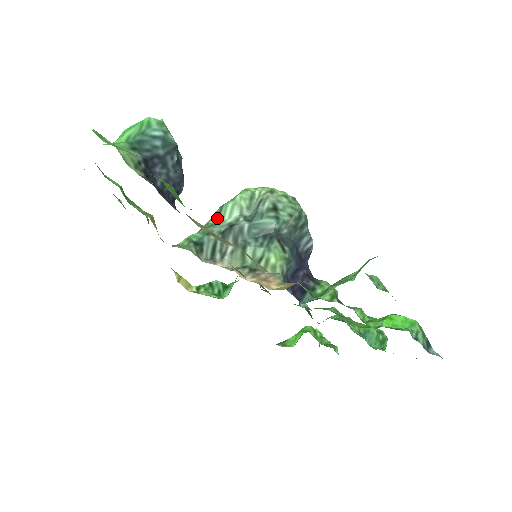
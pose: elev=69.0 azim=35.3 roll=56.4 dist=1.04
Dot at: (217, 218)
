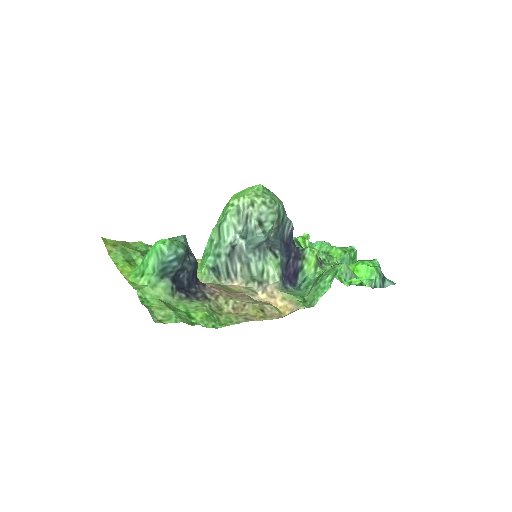
Dot at: (218, 237)
